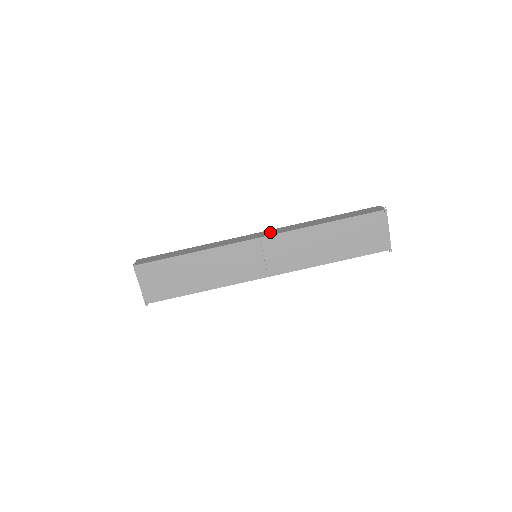
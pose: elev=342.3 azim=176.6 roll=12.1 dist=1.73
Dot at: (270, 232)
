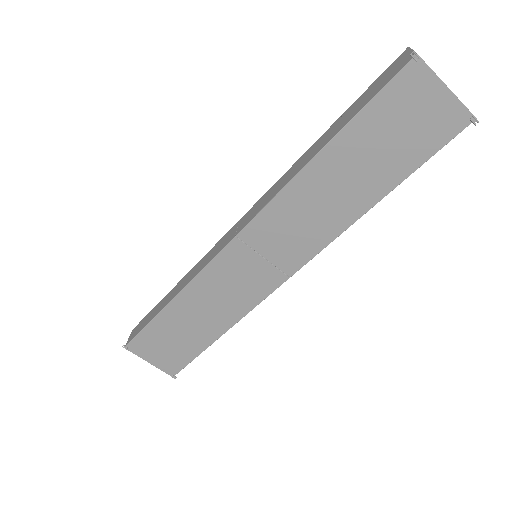
Dot at: (249, 214)
